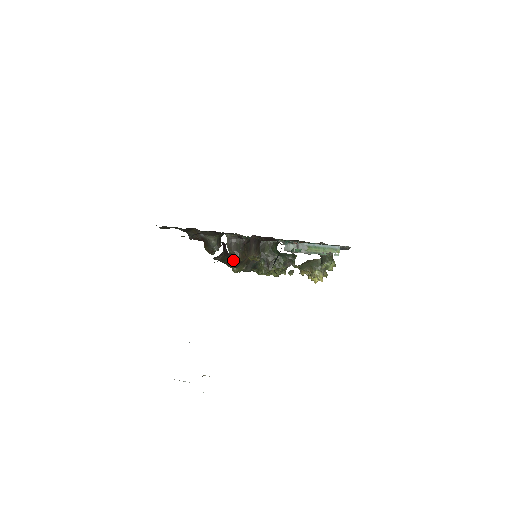
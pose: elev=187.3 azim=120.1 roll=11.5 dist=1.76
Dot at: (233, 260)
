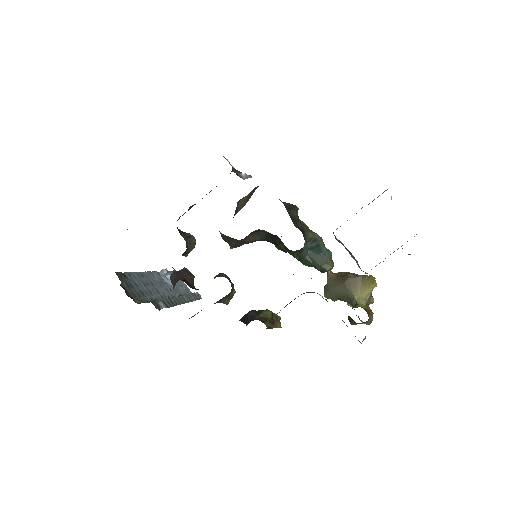
Dot at: occluded
